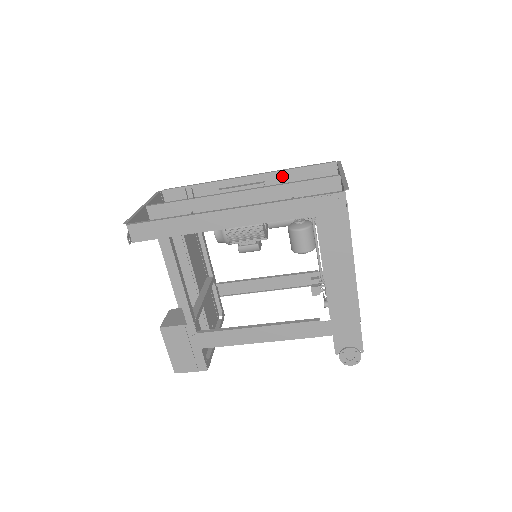
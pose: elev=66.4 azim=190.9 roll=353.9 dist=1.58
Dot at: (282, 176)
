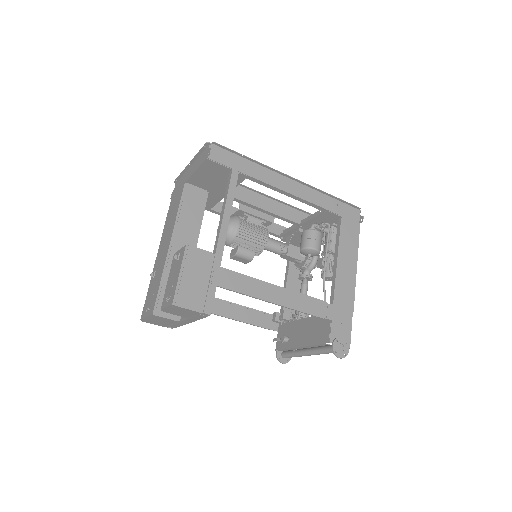
Dot at: (271, 226)
